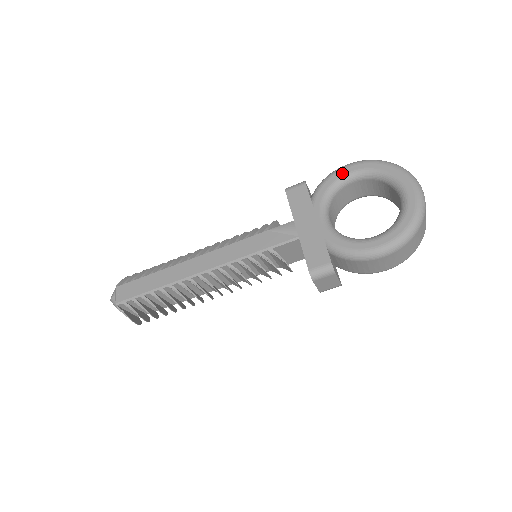
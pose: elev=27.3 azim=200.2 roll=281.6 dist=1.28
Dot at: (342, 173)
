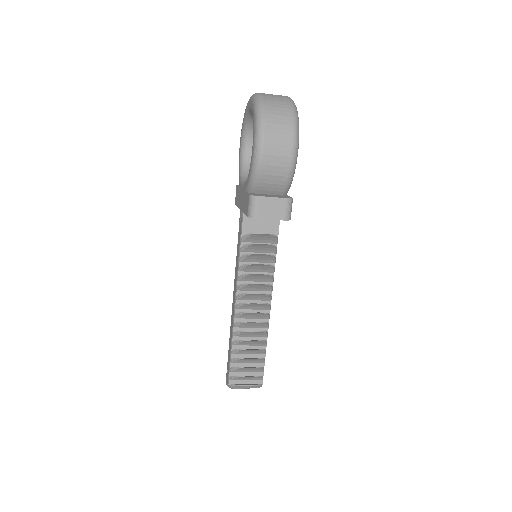
Dot at: (239, 153)
